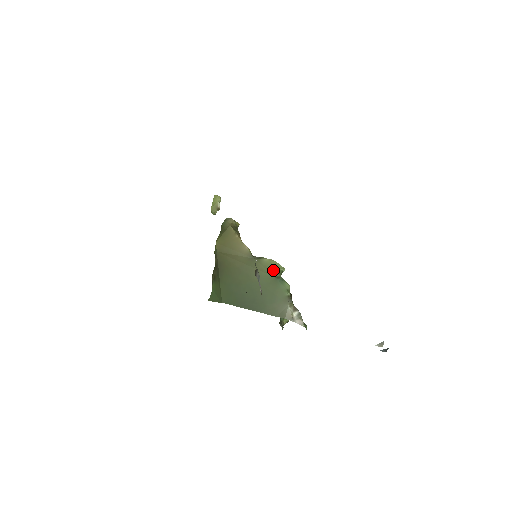
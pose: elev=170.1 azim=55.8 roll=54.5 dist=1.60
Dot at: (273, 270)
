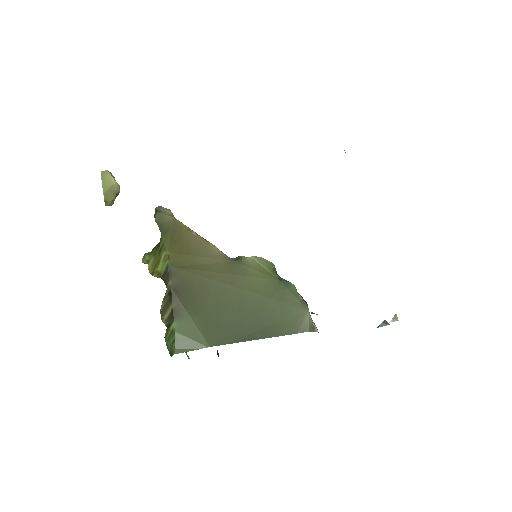
Dot at: (268, 271)
